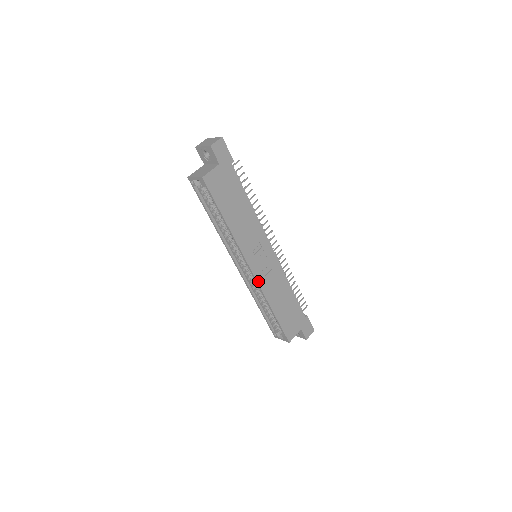
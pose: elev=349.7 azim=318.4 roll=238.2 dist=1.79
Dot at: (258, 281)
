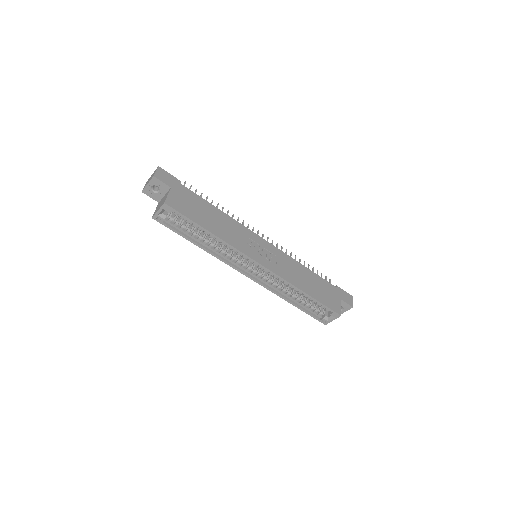
Dot at: (274, 272)
